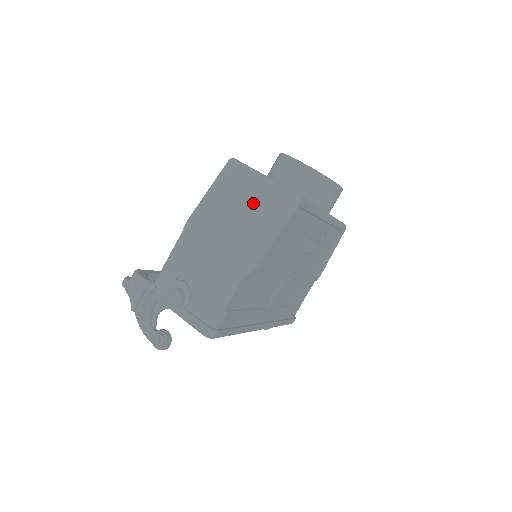
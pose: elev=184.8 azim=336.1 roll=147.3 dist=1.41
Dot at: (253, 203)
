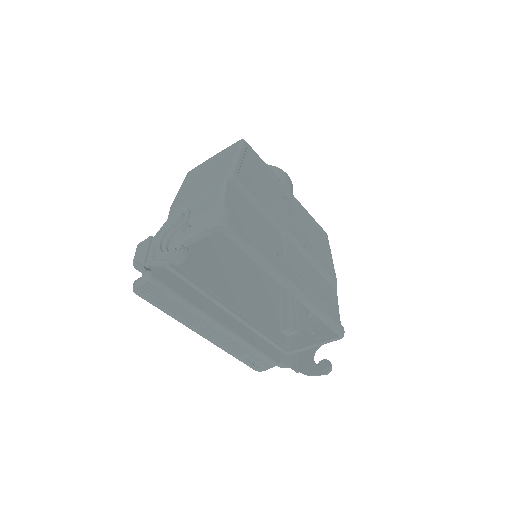
Dot at: (213, 164)
